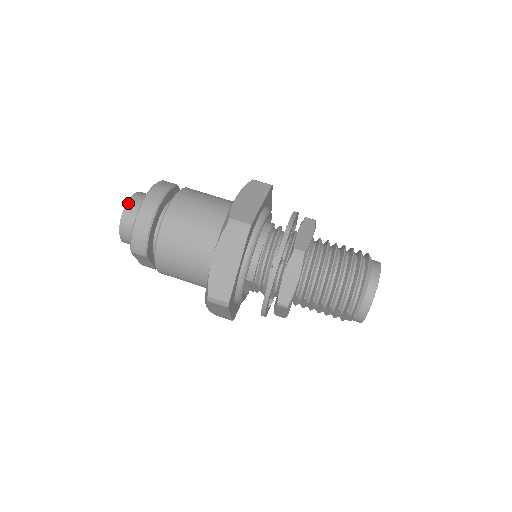
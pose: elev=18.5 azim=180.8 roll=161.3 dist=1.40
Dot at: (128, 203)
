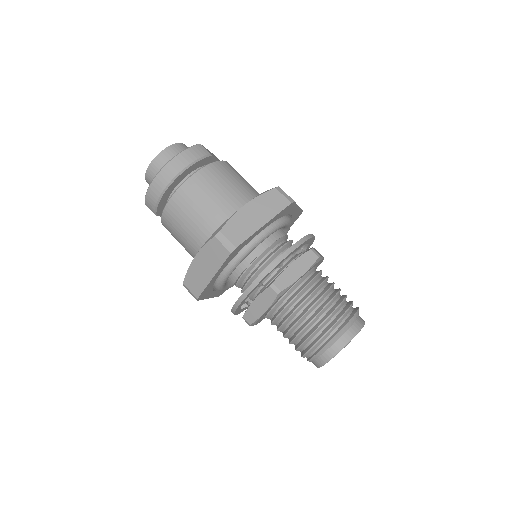
Dot at: (158, 155)
